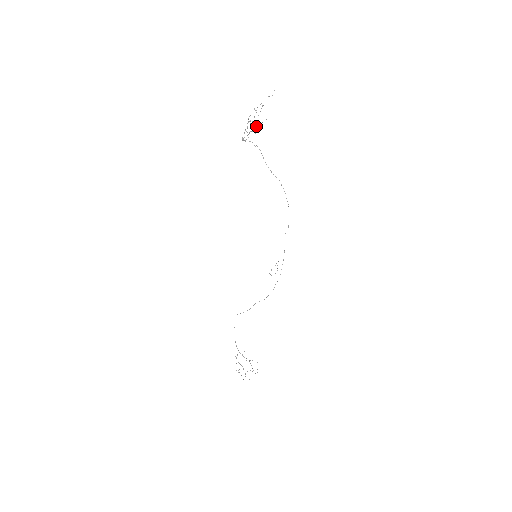
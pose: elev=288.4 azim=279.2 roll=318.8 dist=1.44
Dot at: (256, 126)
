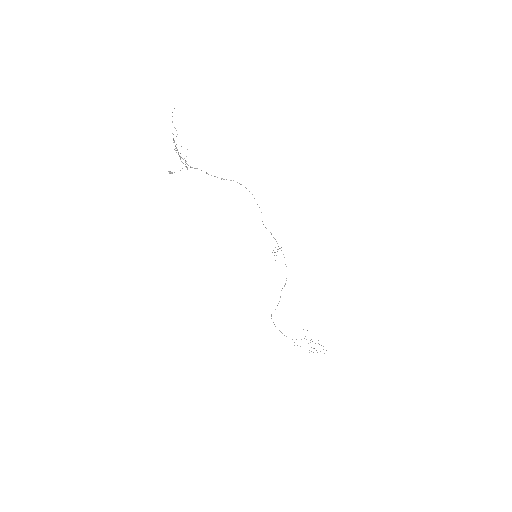
Dot at: occluded
